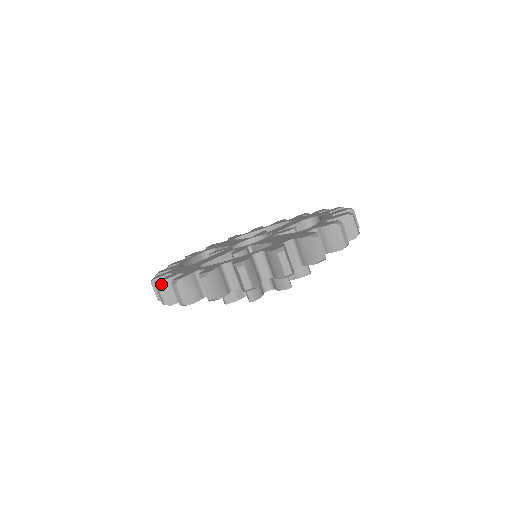
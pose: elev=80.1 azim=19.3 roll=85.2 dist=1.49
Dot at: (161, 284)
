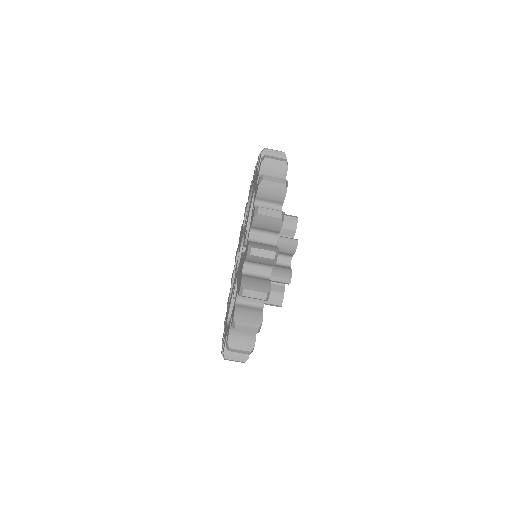
Dot at: occluded
